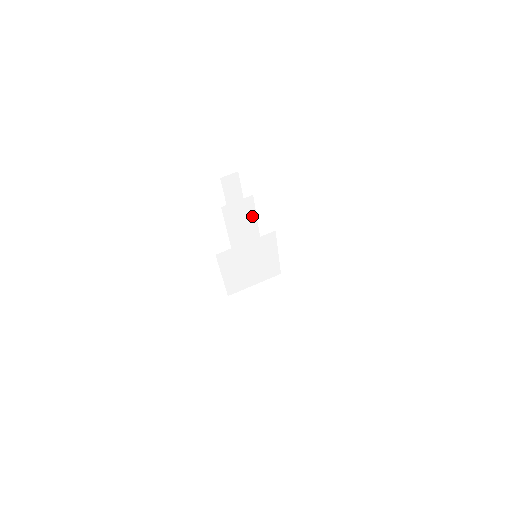
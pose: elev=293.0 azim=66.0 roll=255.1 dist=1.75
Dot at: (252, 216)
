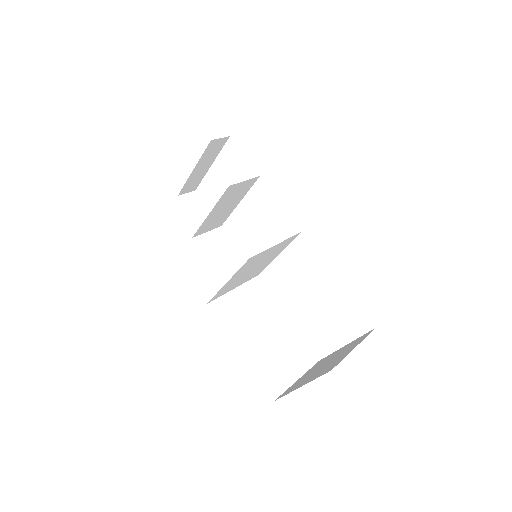
Dot at: (238, 200)
